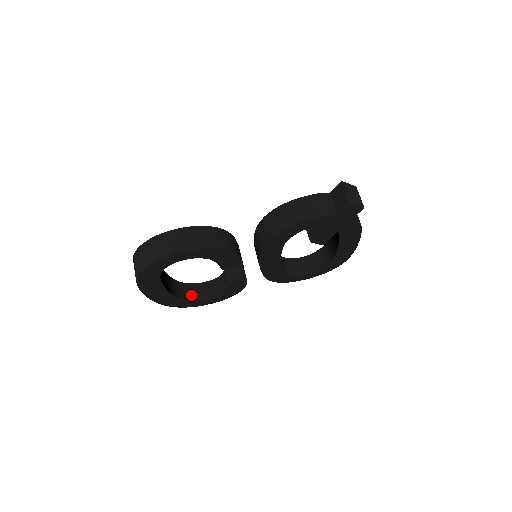
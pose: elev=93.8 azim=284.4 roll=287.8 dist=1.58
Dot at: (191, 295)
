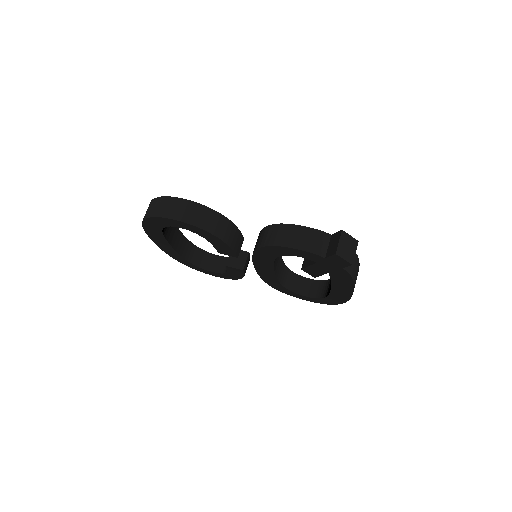
Dot at: (198, 260)
